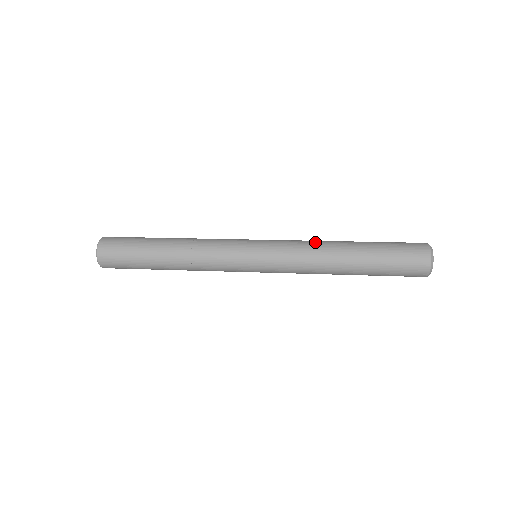
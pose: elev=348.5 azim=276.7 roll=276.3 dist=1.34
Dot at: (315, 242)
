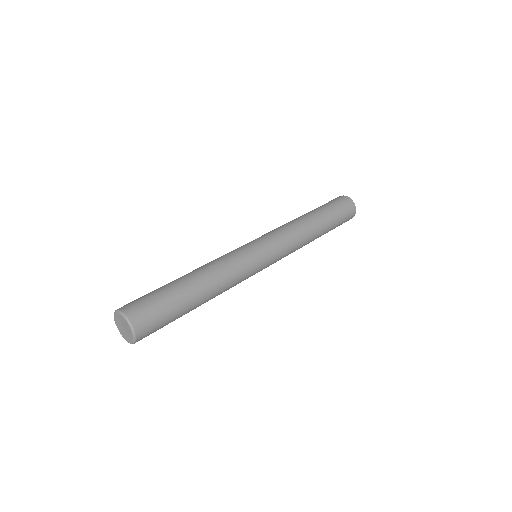
Dot at: (298, 228)
